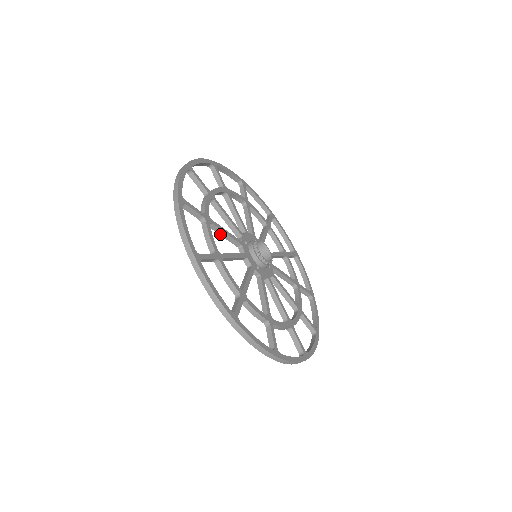
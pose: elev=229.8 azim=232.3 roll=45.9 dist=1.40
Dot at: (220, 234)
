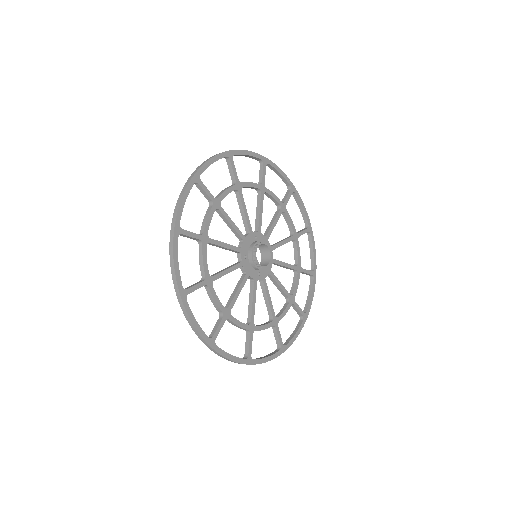
Dot at: (222, 275)
